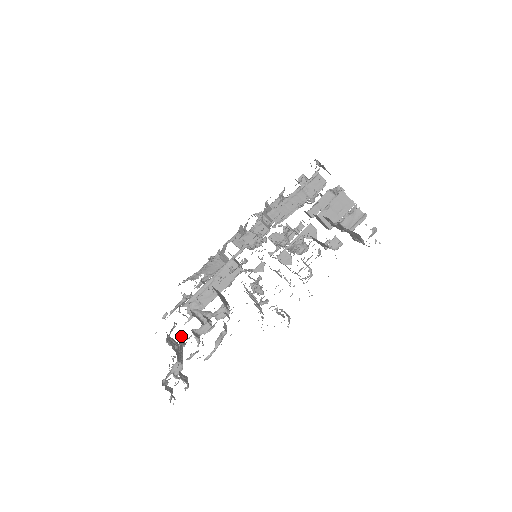
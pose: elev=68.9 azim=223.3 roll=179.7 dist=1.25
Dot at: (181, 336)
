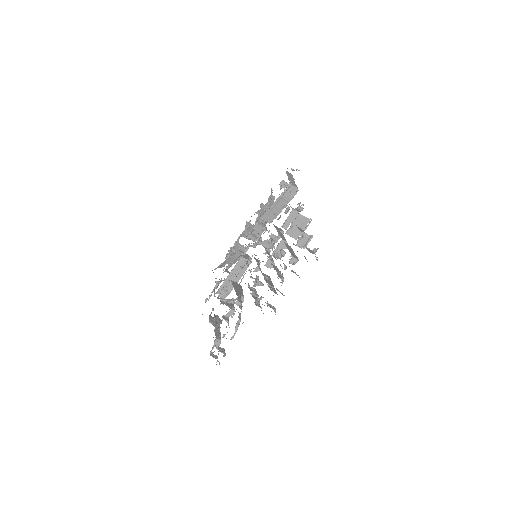
Dot at: (218, 317)
